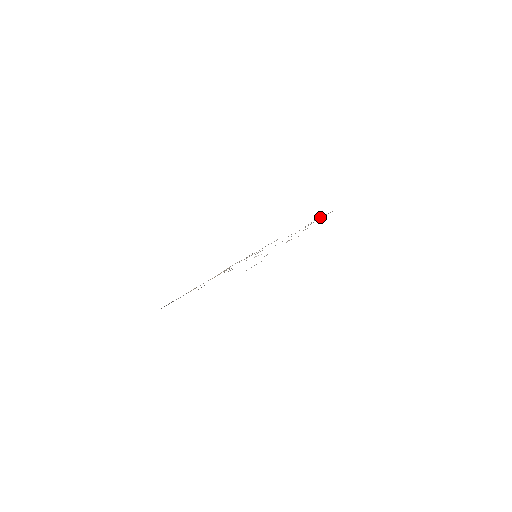
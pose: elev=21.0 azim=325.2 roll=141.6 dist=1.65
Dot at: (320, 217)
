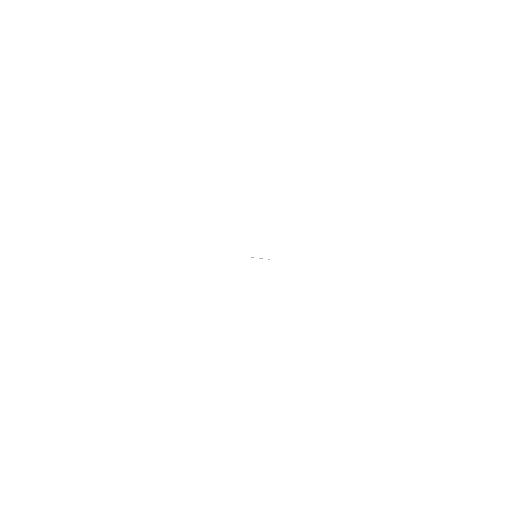
Dot at: occluded
